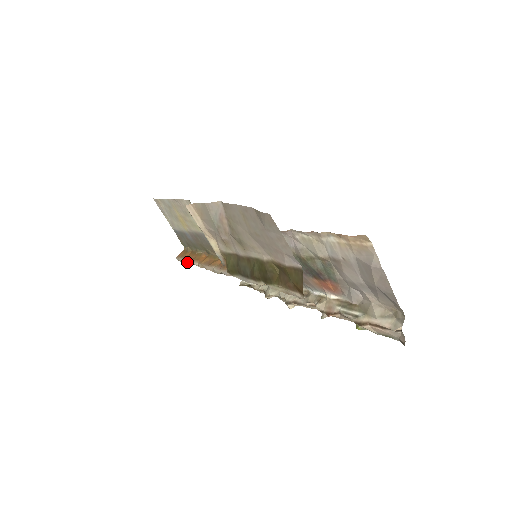
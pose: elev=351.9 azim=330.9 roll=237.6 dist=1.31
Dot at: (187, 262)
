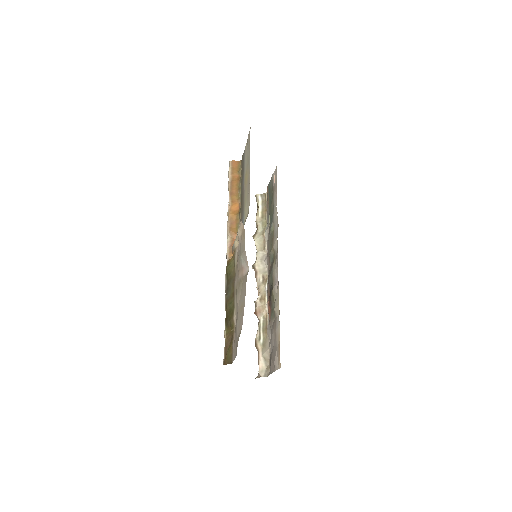
Dot at: (228, 187)
